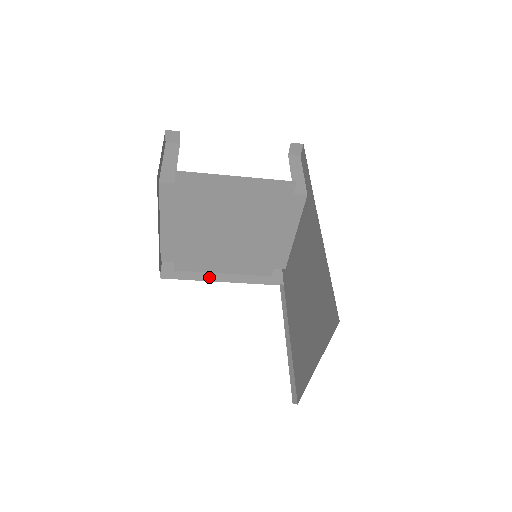
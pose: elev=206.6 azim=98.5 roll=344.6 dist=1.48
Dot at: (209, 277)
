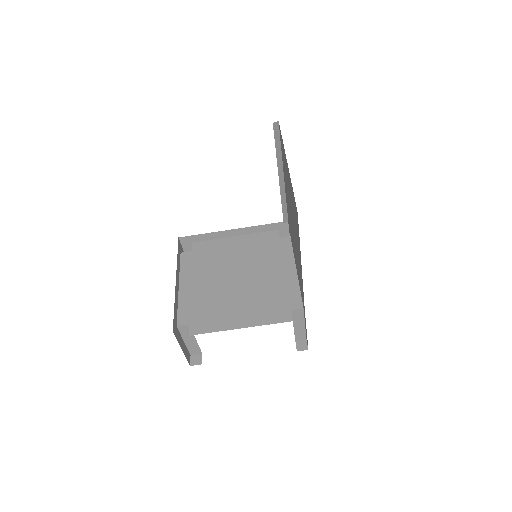
Dot at: occluded
